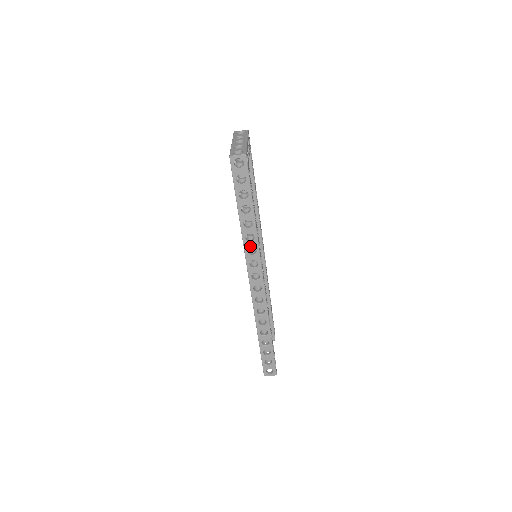
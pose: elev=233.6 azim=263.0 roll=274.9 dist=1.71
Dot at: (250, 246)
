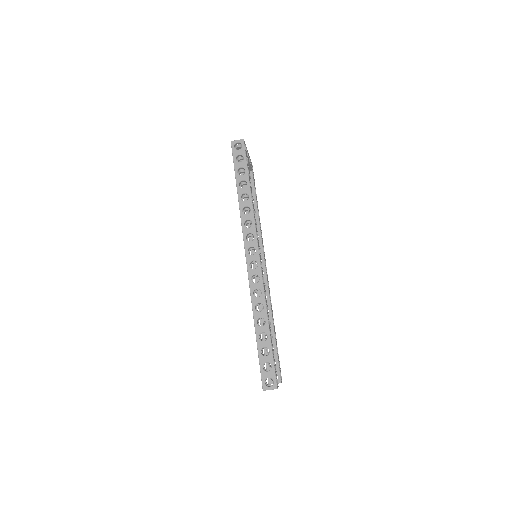
Dot at: (246, 219)
